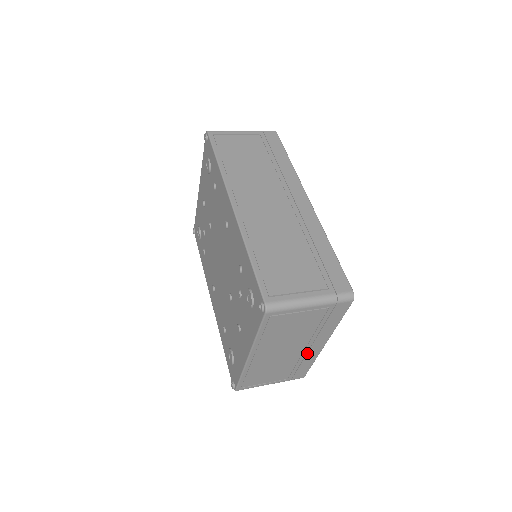
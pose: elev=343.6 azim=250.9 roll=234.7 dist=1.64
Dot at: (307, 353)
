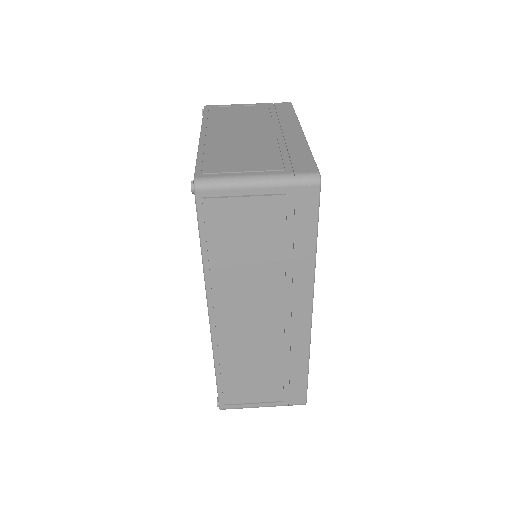
Dot at: occluded
